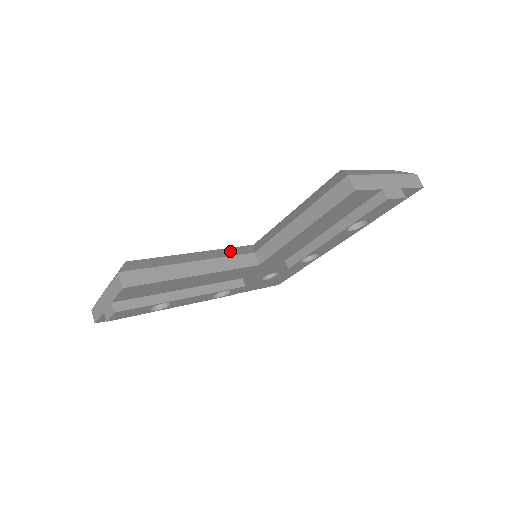
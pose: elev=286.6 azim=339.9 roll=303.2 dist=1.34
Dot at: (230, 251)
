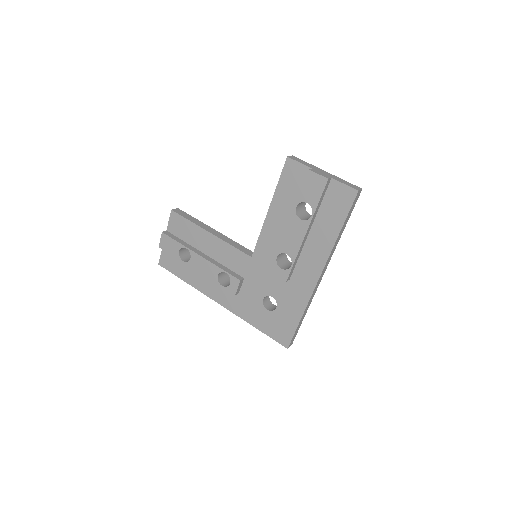
Dot at: occluded
